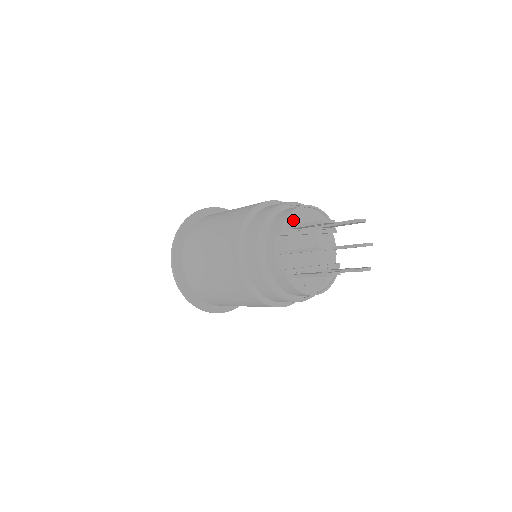
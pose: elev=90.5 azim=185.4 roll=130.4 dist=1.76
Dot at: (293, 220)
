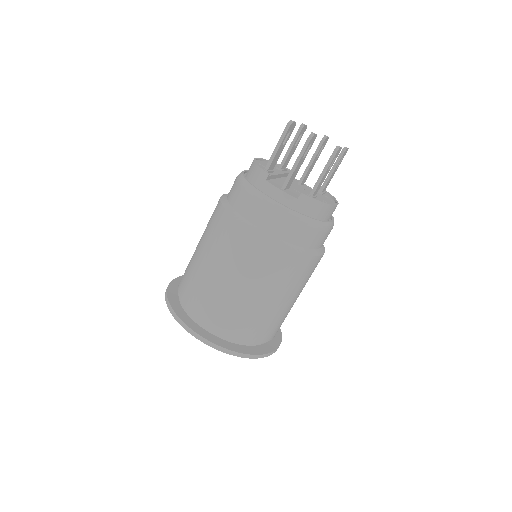
Dot at: (262, 167)
